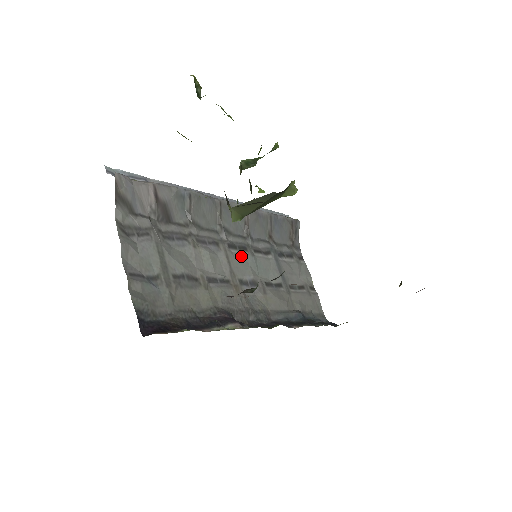
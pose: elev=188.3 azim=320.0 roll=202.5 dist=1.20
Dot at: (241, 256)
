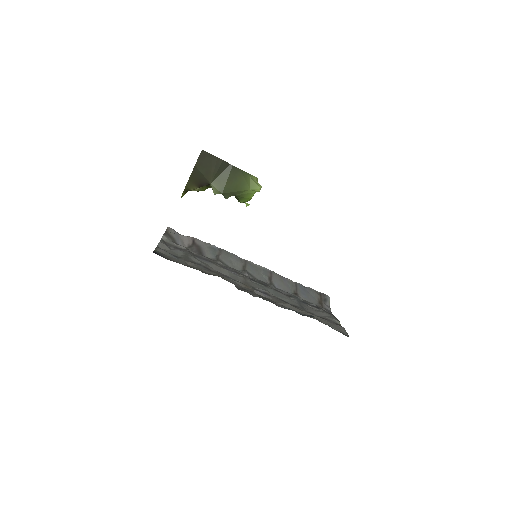
Dot at: (260, 285)
